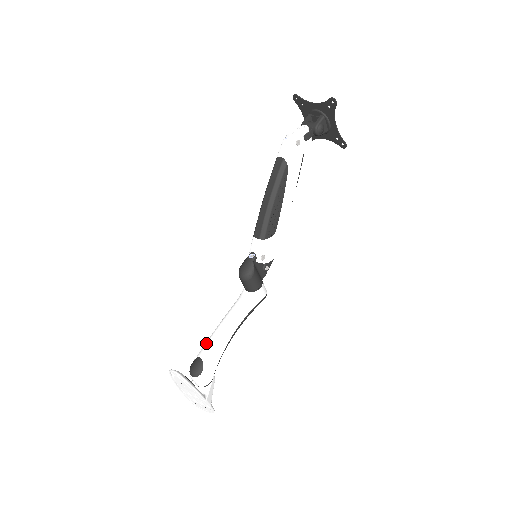
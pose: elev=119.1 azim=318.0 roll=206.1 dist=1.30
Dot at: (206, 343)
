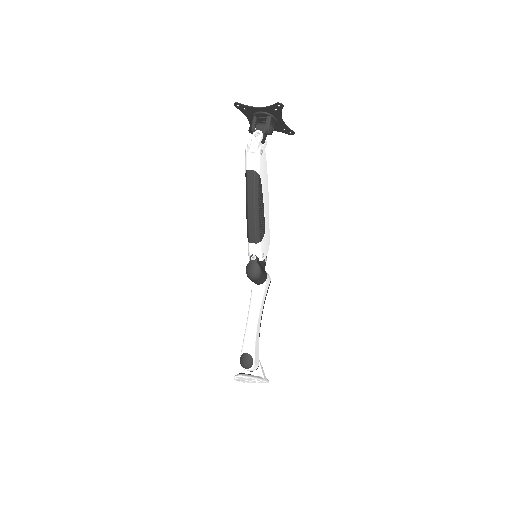
Dot at: (245, 340)
